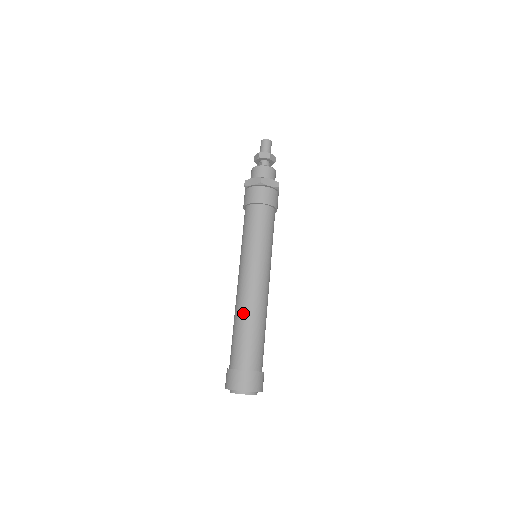
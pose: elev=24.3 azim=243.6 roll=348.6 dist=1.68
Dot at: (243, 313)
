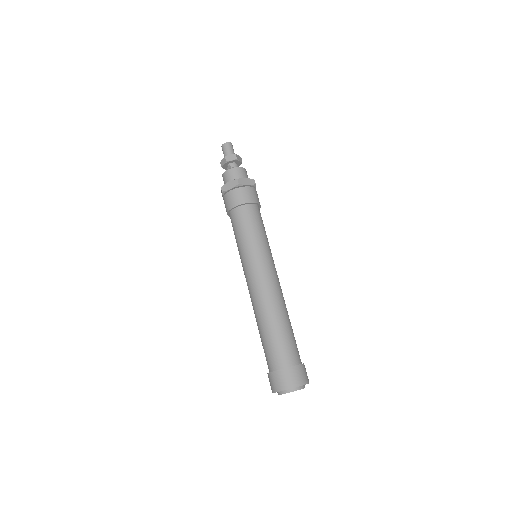
Dot at: (266, 313)
